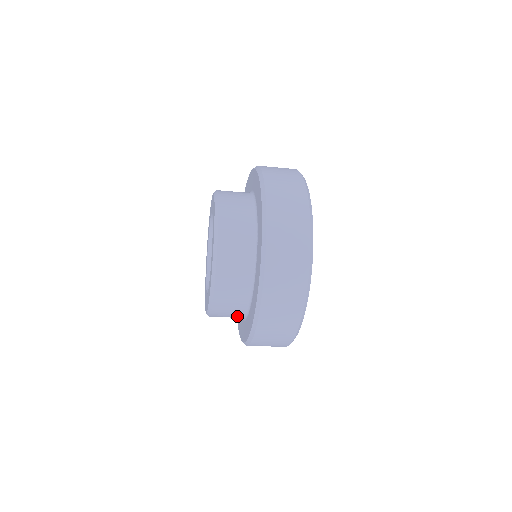
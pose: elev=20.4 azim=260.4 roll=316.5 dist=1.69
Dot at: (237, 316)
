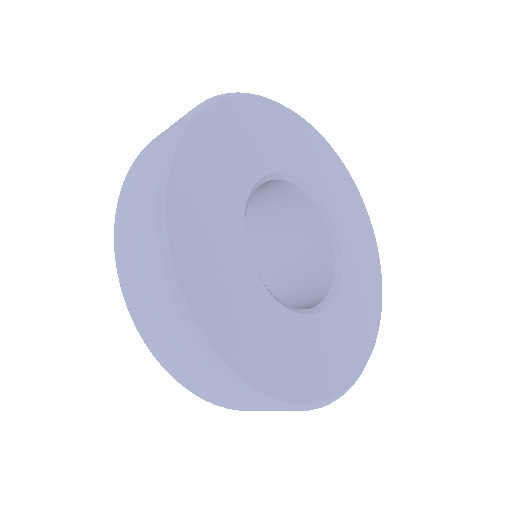
Dot at: occluded
